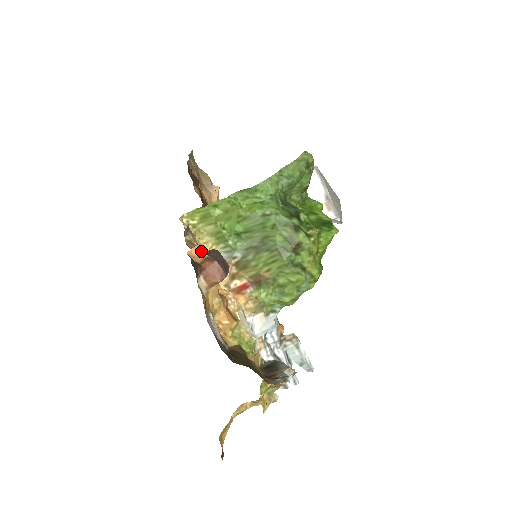
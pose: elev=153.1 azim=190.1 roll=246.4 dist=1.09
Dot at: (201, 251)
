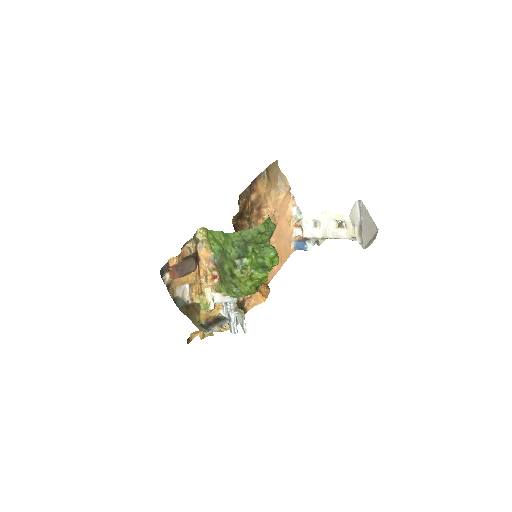
Dot at: (176, 260)
